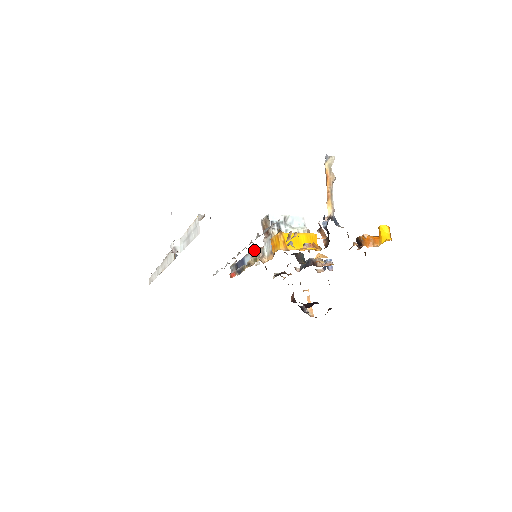
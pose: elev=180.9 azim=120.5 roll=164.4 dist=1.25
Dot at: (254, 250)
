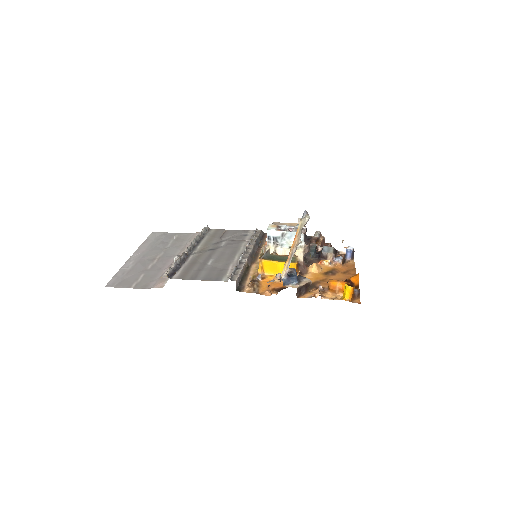
Dot at: (265, 242)
